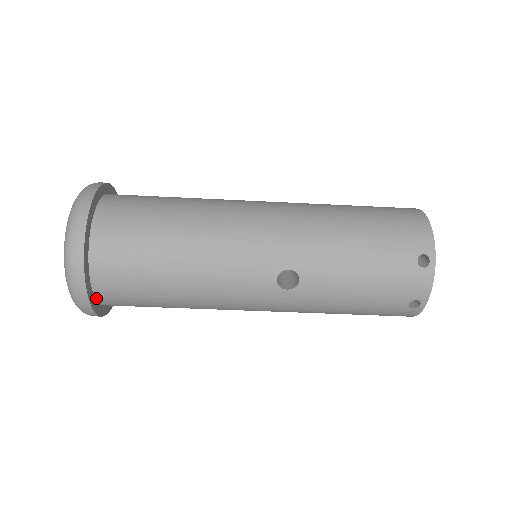
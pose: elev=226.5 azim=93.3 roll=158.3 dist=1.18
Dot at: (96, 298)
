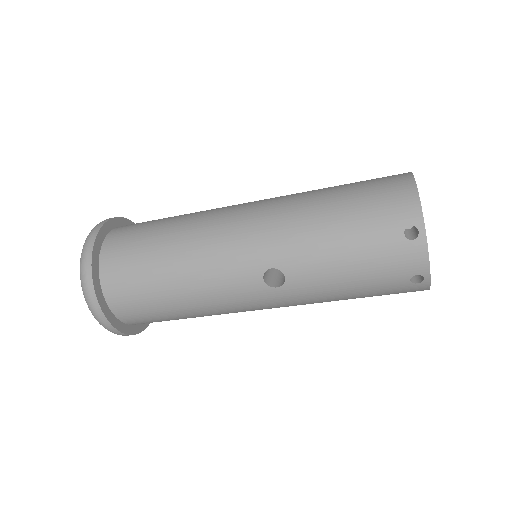
Dot at: (122, 321)
